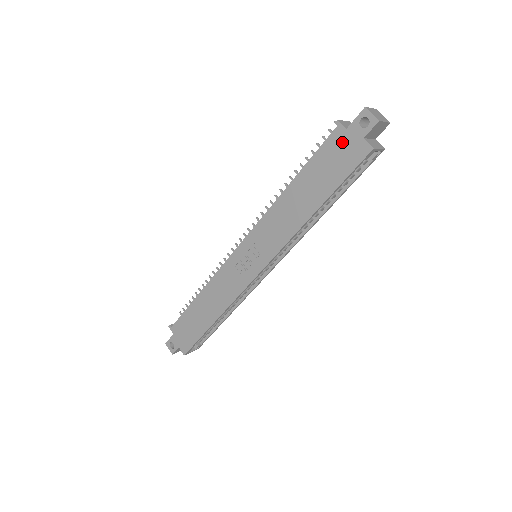
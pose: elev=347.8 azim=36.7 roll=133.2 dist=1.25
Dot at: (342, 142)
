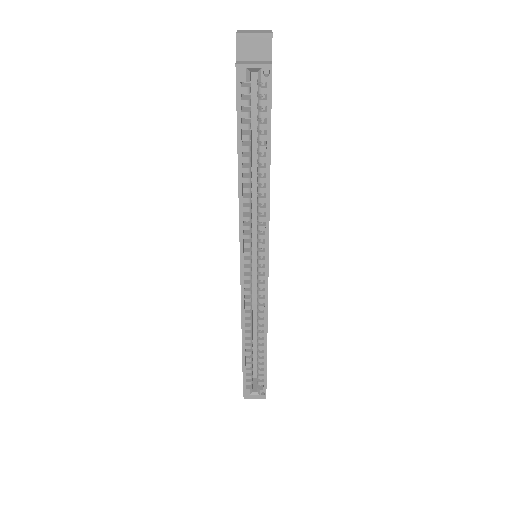
Dot at: occluded
